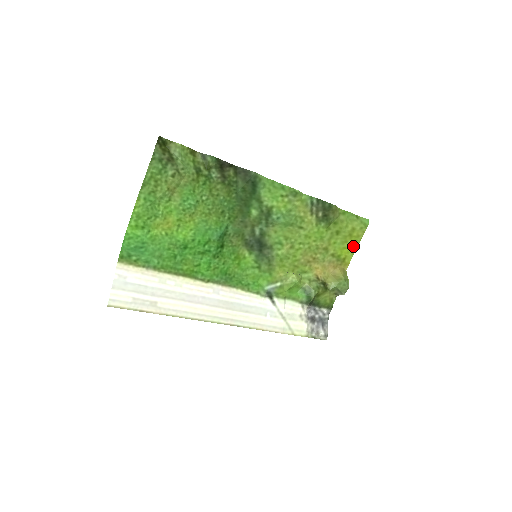
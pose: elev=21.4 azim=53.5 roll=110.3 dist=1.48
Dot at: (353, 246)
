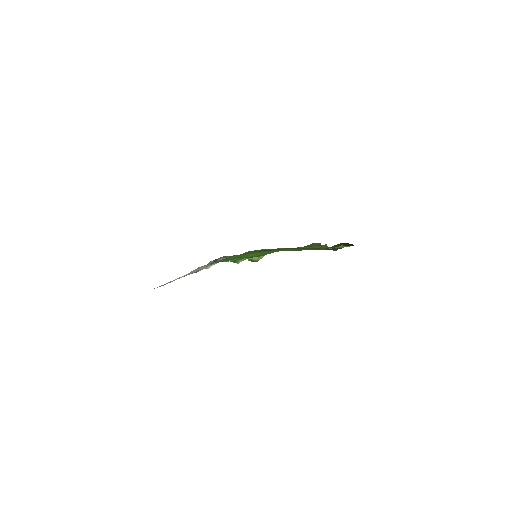
Dot at: occluded
